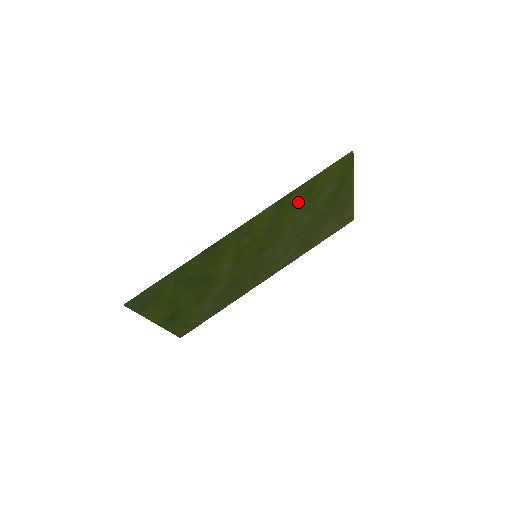
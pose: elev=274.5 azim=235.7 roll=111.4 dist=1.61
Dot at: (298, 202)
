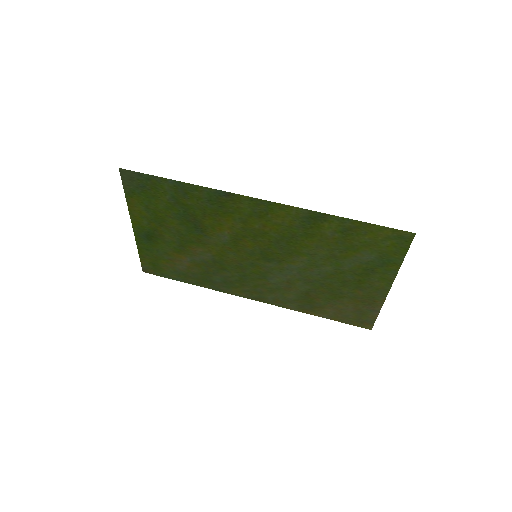
Dot at: (328, 236)
